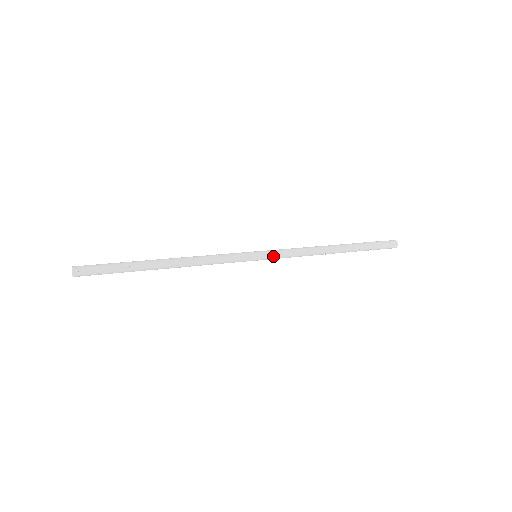
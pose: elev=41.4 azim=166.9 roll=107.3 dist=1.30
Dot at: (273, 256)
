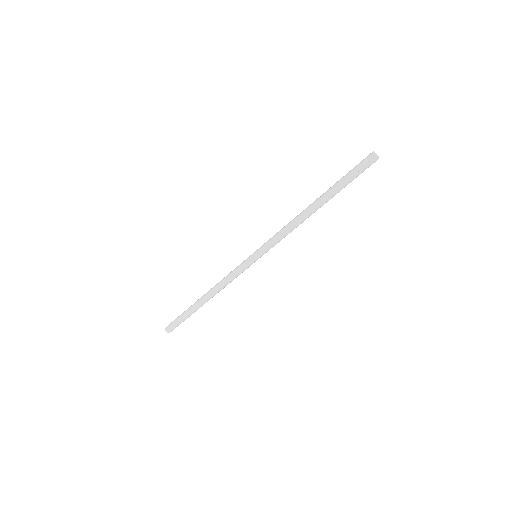
Dot at: (264, 248)
